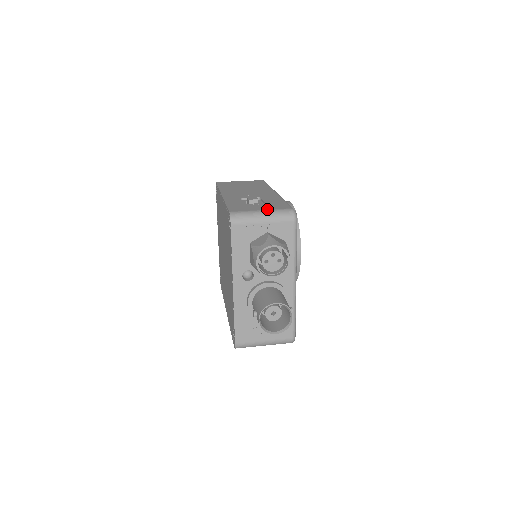
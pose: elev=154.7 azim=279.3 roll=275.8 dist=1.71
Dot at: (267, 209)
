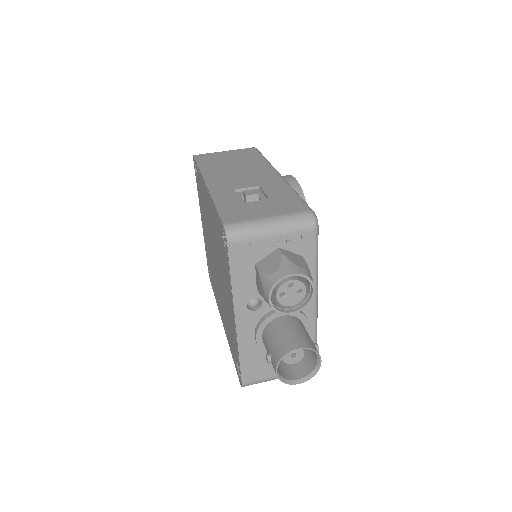
Dot at: (276, 214)
